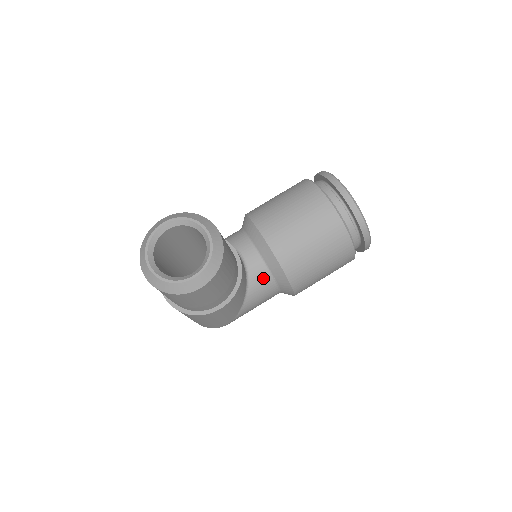
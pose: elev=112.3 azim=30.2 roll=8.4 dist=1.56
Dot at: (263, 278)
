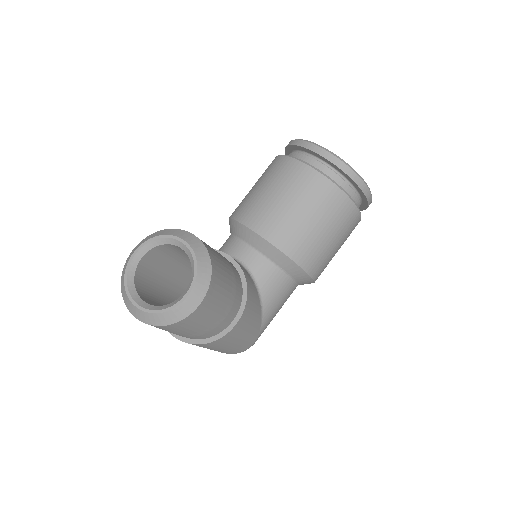
Dot at: (272, 275)
